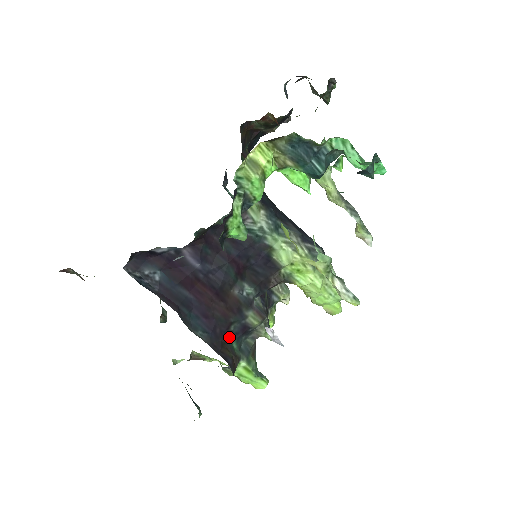
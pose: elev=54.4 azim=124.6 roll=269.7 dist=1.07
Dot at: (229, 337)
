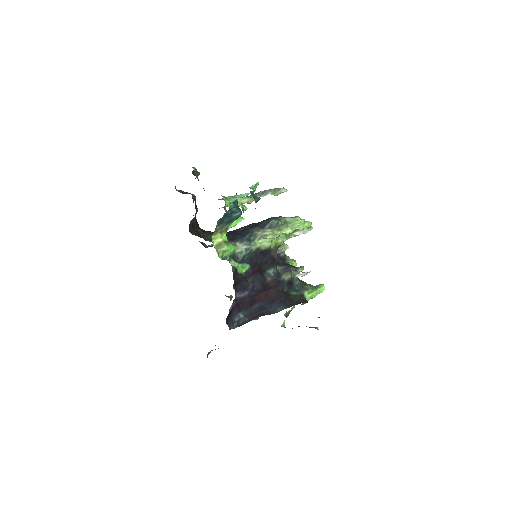
Dot at: (289, 294)
